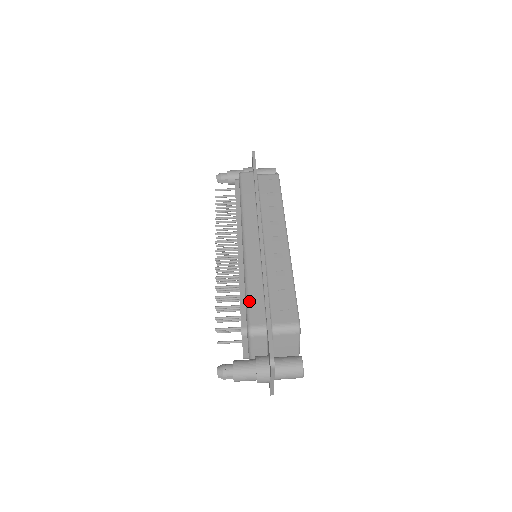
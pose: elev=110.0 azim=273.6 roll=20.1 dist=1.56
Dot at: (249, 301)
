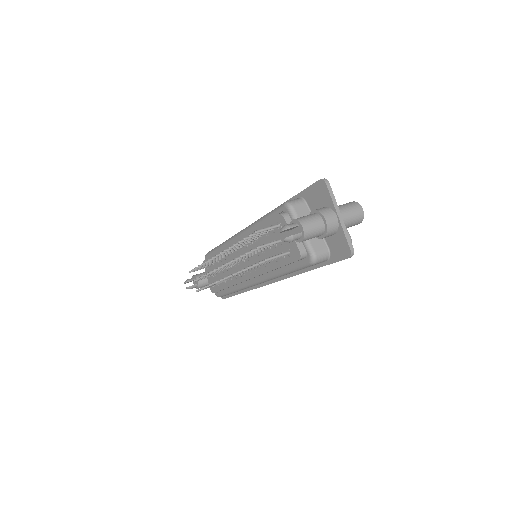
Dot at: occluded
